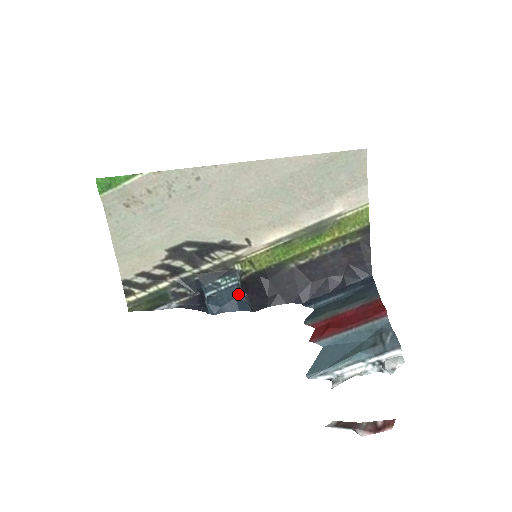
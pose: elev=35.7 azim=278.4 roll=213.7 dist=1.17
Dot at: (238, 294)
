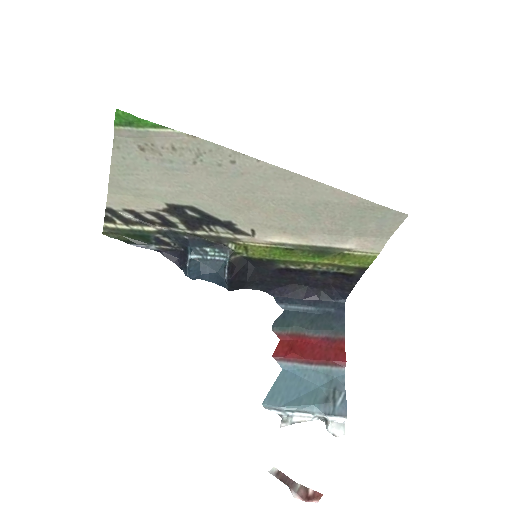
Dot at: (221, 271)
